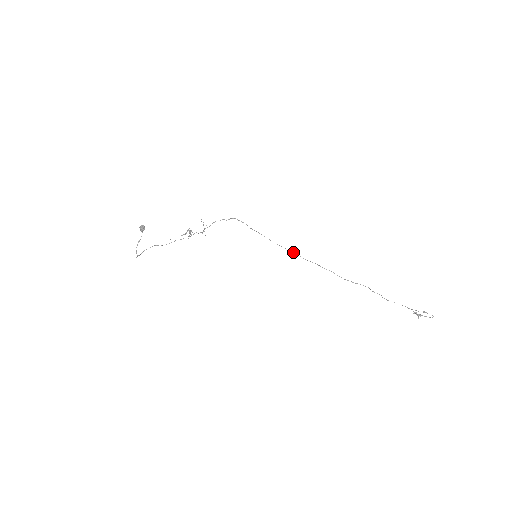
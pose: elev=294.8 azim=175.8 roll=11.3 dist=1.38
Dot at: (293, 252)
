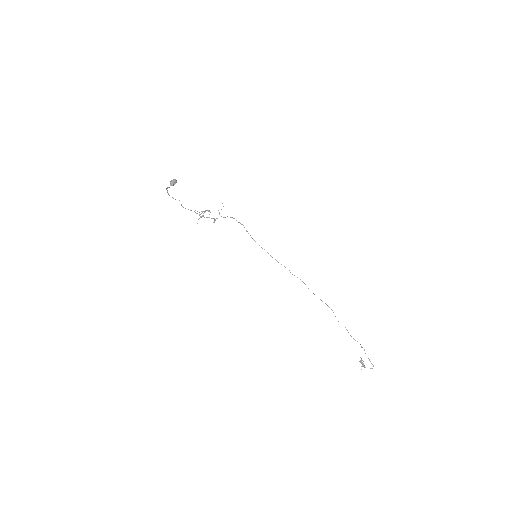
Dot at: (284, 266)
